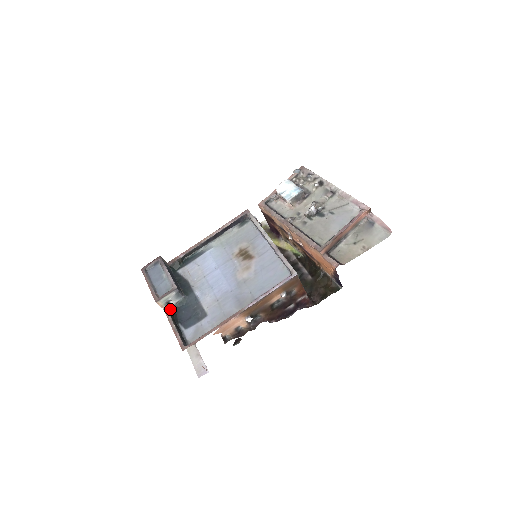
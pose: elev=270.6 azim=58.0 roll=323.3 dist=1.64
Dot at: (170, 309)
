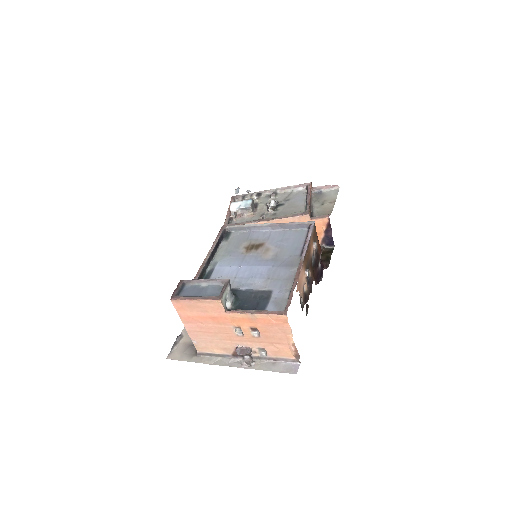
Dot at: occluded
